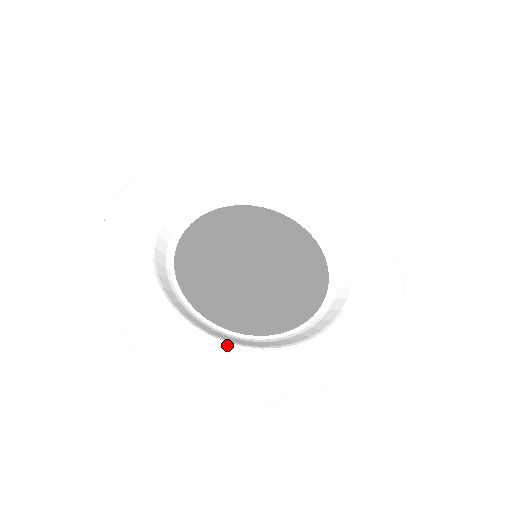
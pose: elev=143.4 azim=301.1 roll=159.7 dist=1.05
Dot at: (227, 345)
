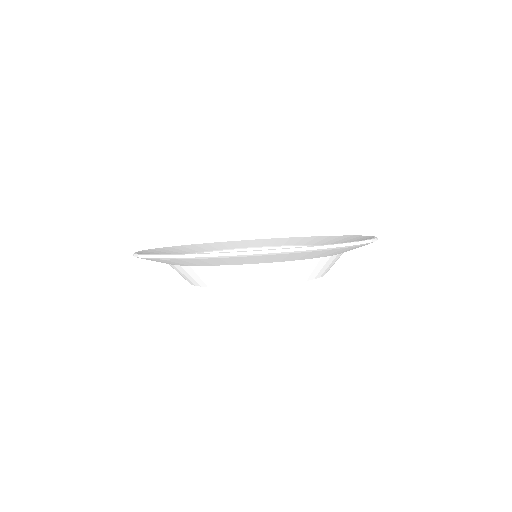
Dot at: occluded
